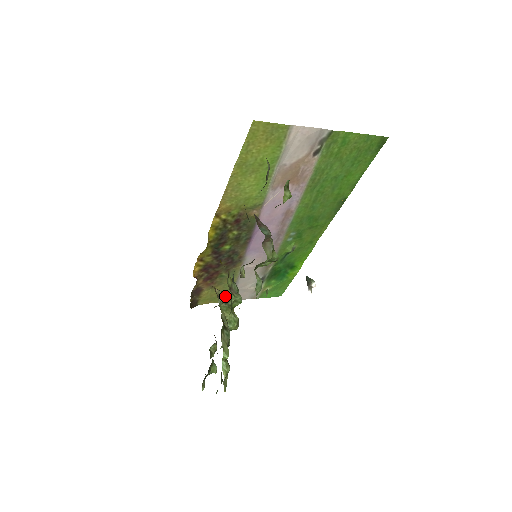
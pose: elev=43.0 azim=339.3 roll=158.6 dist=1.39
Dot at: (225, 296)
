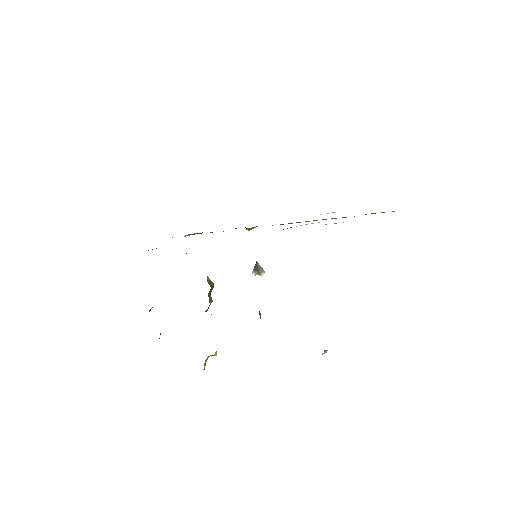
Dot at: (211, 283)
